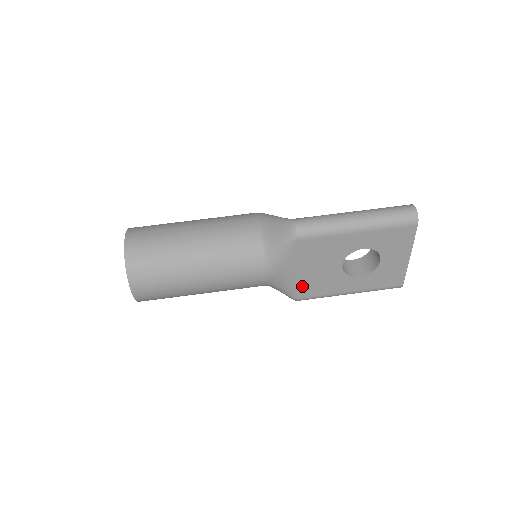
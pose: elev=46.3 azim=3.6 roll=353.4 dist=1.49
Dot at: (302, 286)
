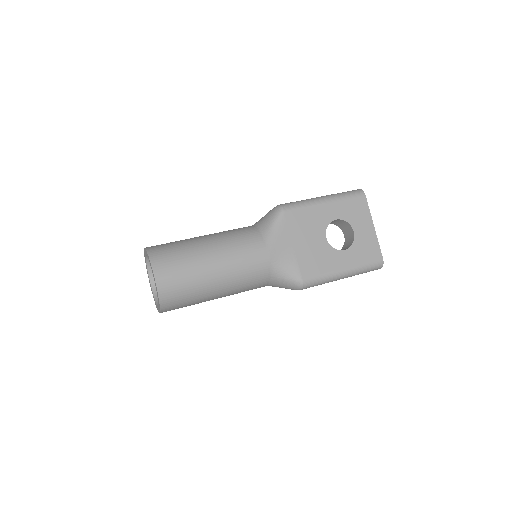
Dot at: (301, 264)
